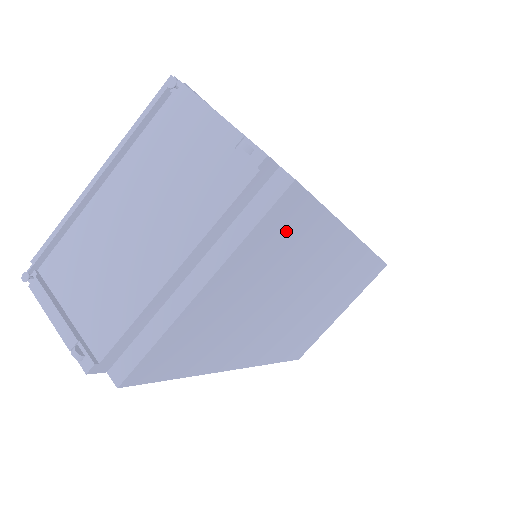
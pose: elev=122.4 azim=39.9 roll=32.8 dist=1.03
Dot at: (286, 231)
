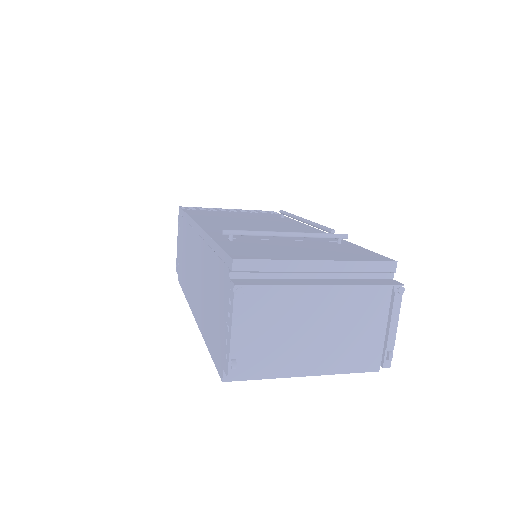
Dot at: occluded
